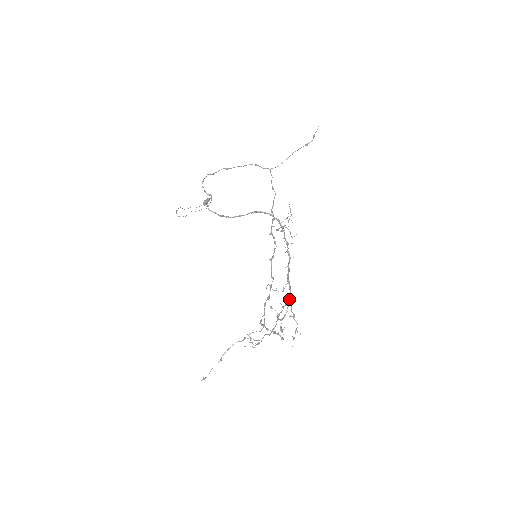
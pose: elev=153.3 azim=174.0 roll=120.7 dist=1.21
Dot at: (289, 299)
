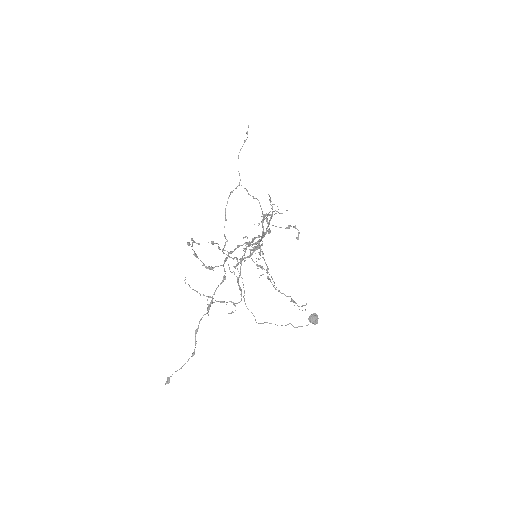
Dot at: (257, 241)
